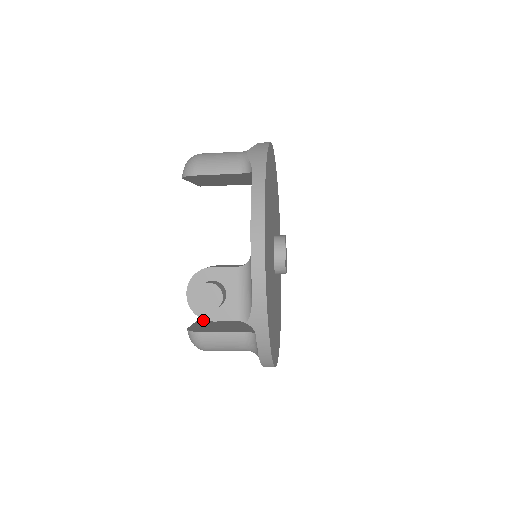
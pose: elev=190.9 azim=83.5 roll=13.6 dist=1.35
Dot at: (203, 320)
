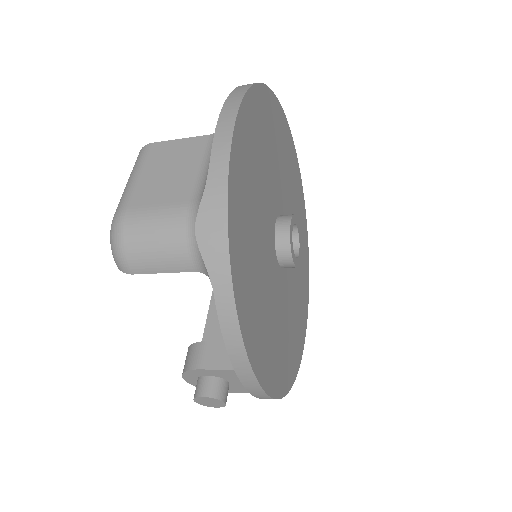
Dot at: (215, 309)
